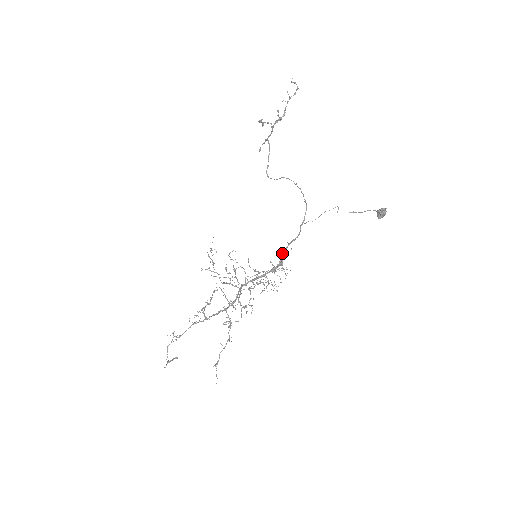
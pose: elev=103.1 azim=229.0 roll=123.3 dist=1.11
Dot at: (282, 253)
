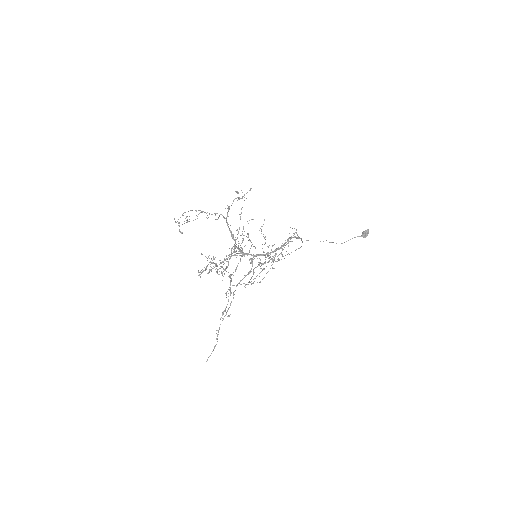
Dot at: (288, 238)
